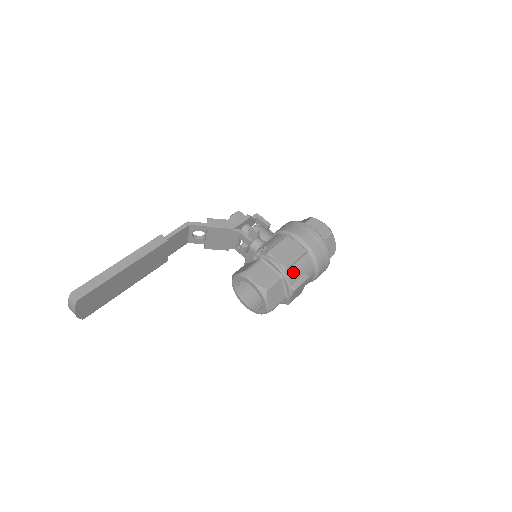
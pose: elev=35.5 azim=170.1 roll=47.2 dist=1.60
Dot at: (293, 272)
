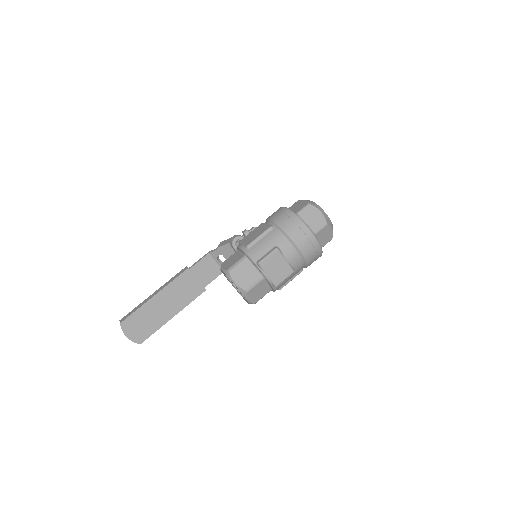
Dot at: (256, 248)
